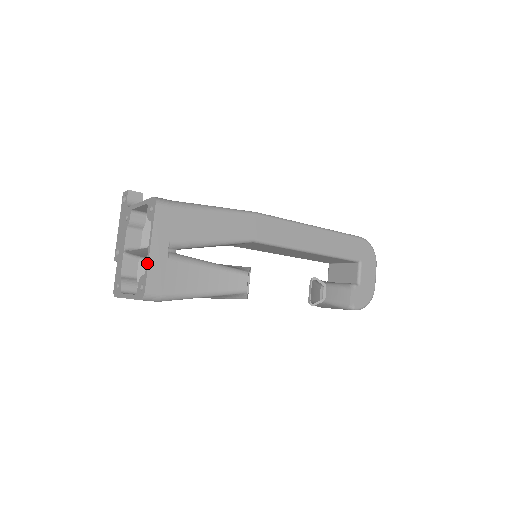
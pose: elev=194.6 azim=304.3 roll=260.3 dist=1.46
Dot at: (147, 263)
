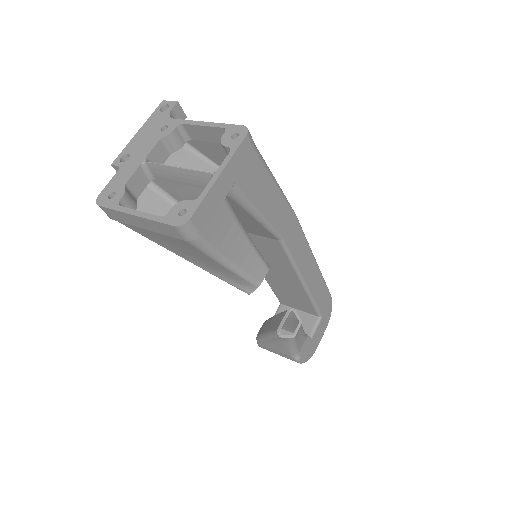
Dot at: (207, 189)
